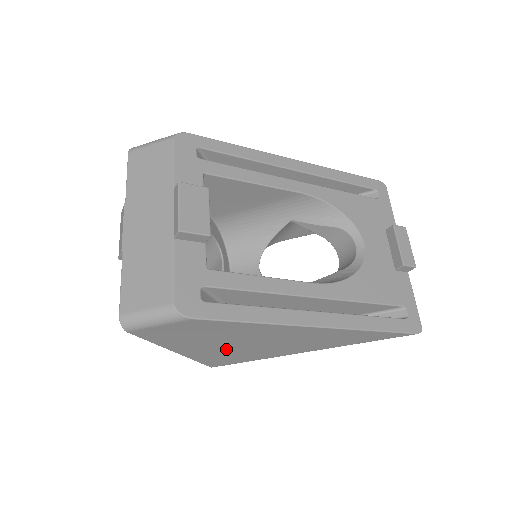
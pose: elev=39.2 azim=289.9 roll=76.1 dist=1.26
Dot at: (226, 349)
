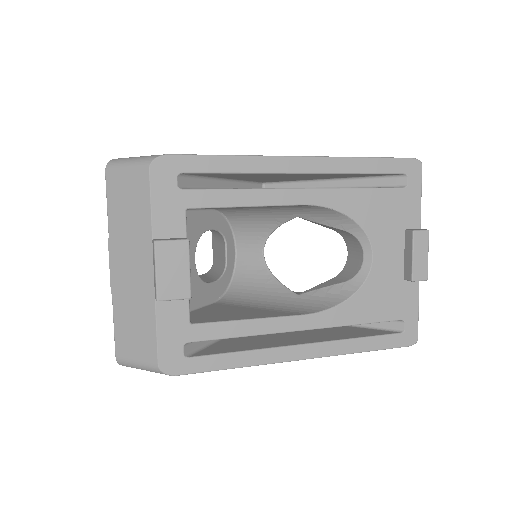
Dot at: occluded
